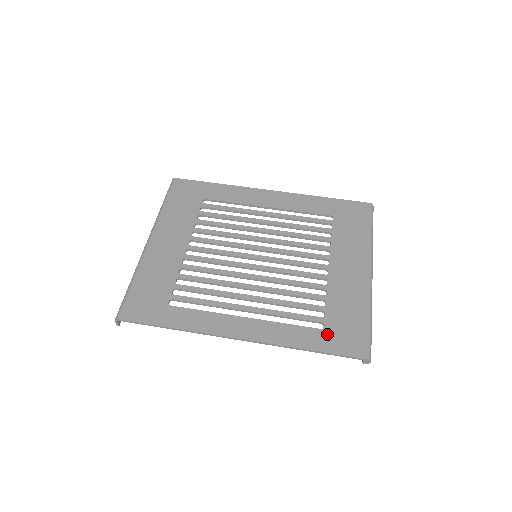
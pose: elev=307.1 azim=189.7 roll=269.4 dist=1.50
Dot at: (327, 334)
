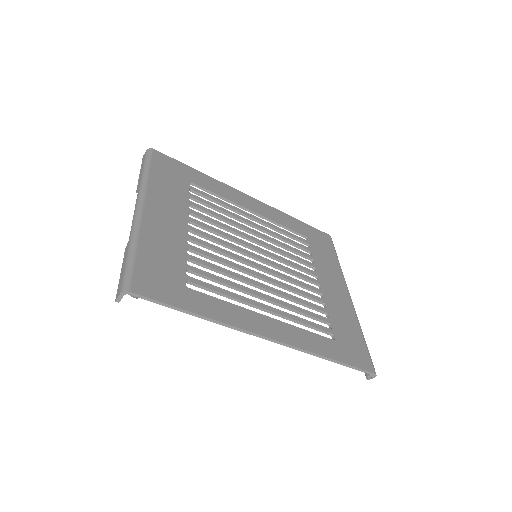
Dot at: (340, 345)
